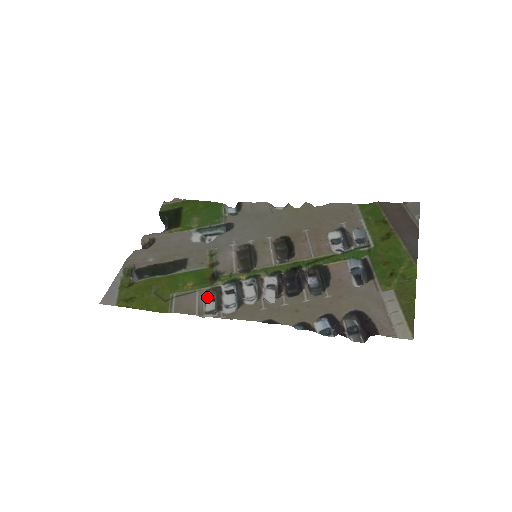
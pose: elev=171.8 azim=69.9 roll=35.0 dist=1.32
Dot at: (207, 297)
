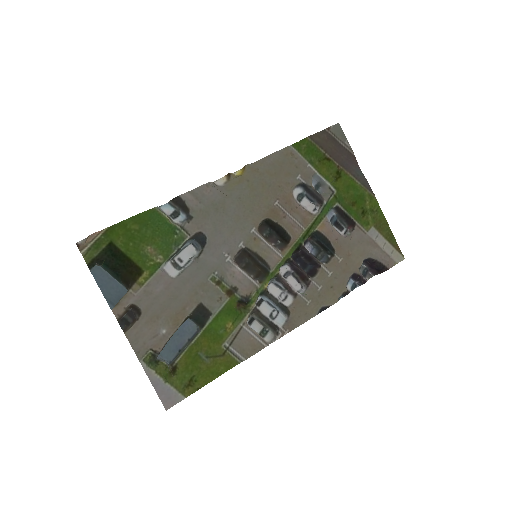
Dot at: (247, 322)
